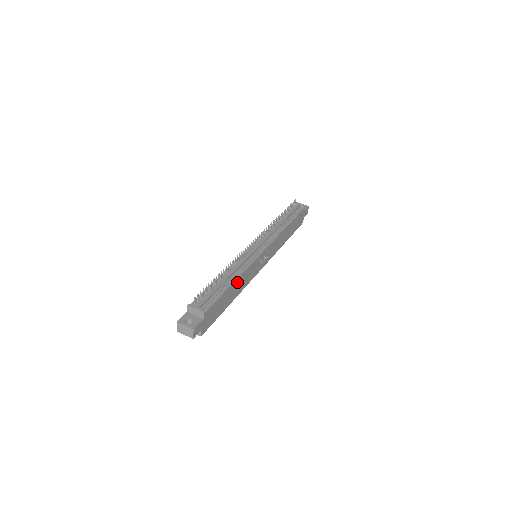
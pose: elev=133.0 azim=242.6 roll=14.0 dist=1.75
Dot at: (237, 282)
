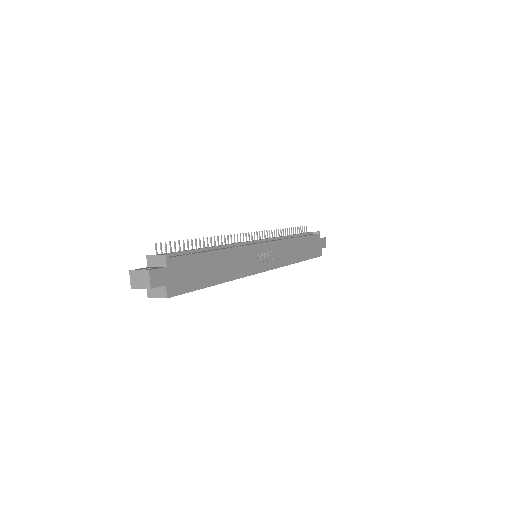
Dot at: (223, 256)
